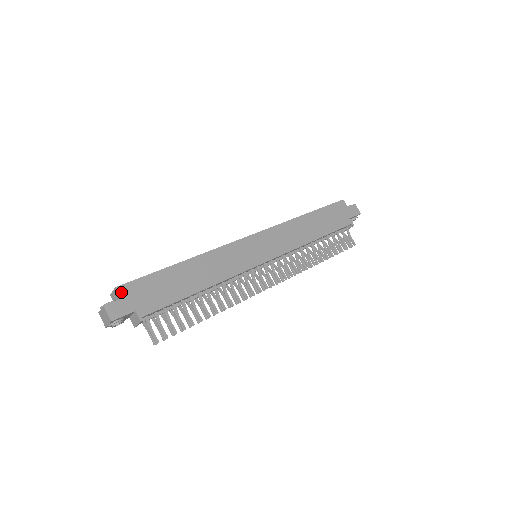
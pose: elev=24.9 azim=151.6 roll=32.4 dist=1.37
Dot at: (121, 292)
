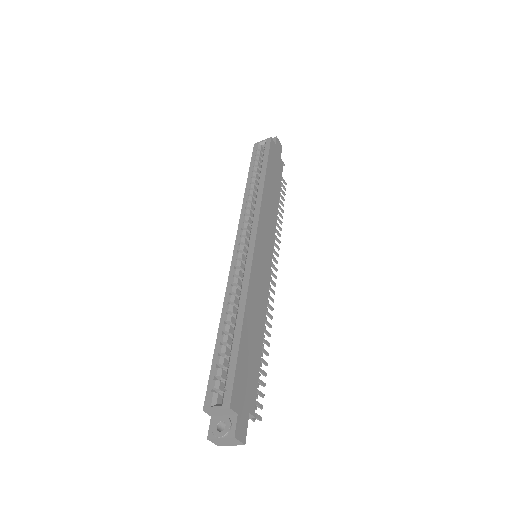
Dot at: (234, 408)
